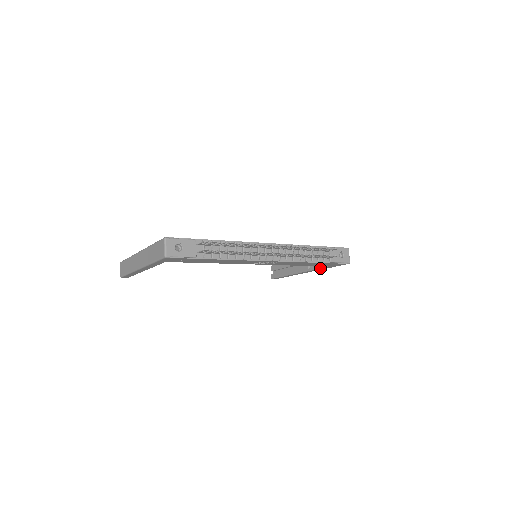
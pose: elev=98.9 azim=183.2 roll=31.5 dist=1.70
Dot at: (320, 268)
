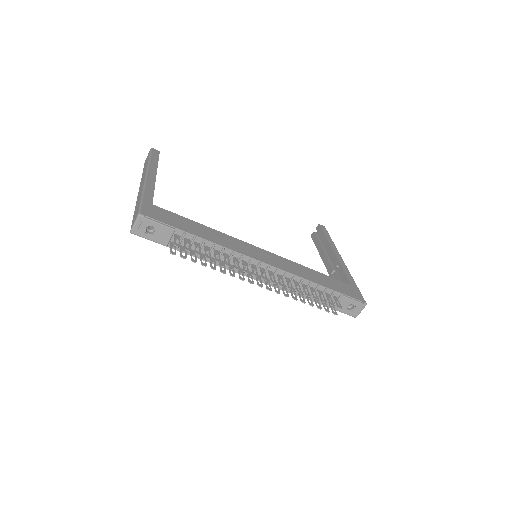
Dot at: occluded
